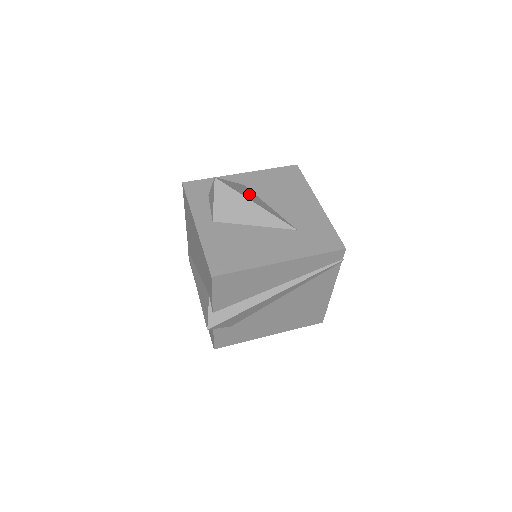
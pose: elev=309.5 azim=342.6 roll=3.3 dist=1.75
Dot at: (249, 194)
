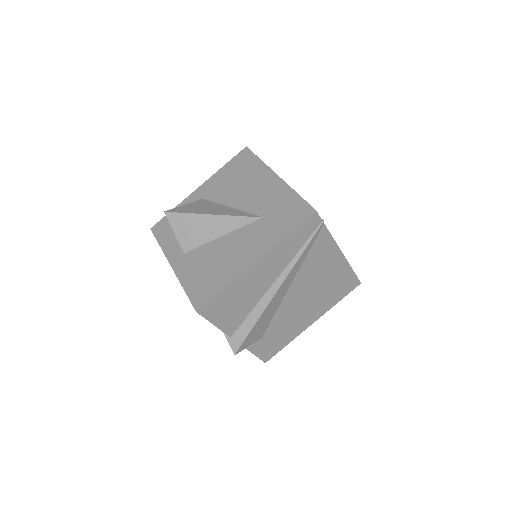
Dot at: (206, 207)
